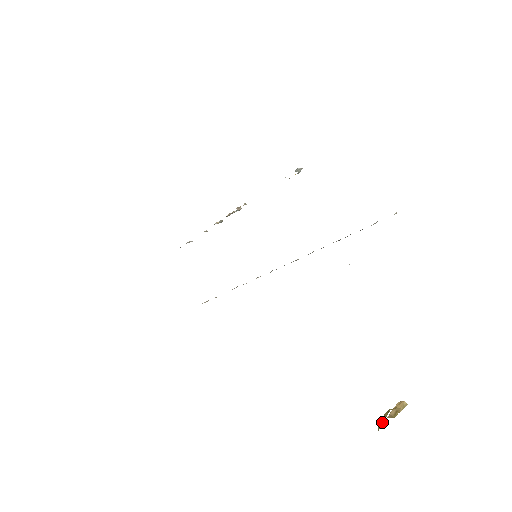
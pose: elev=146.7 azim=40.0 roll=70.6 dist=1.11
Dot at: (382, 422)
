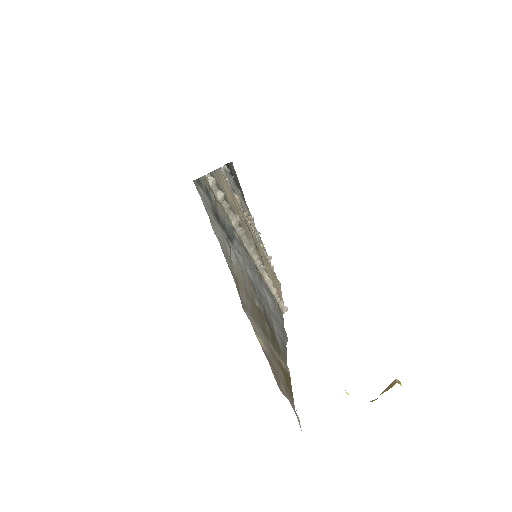
Dot at: occluded
